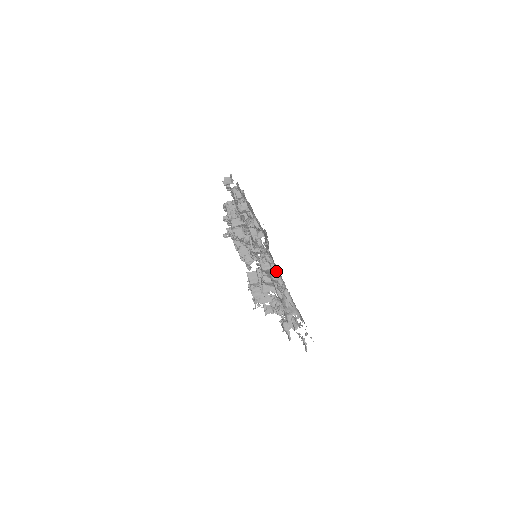
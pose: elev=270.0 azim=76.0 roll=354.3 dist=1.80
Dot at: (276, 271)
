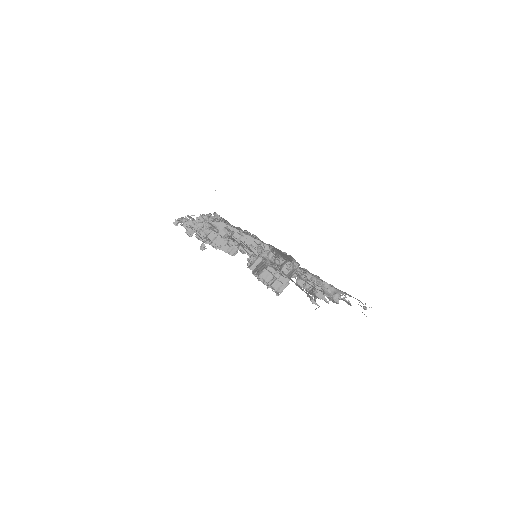
Dot at: (301, 270)
